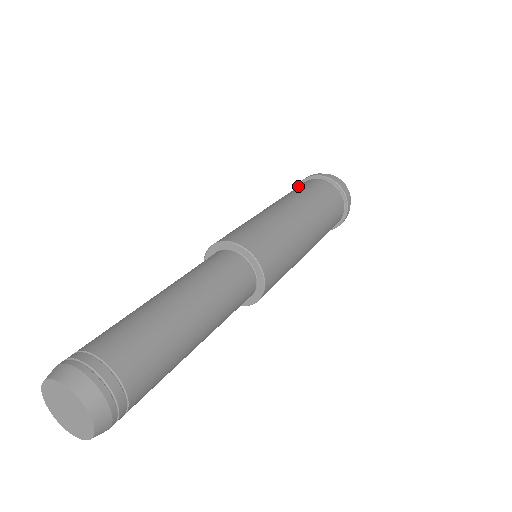
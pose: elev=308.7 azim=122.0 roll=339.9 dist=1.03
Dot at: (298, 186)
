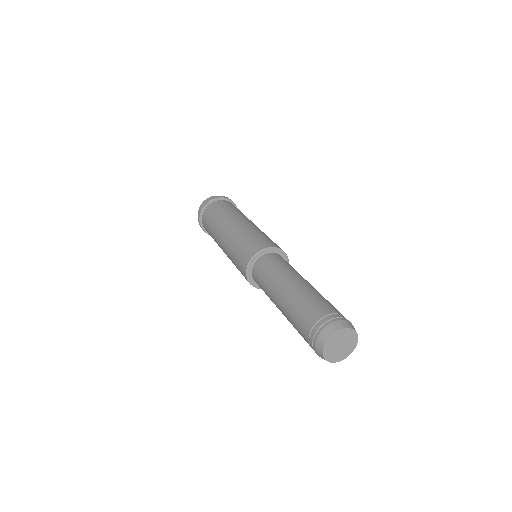
Dot at: (201, 213)
